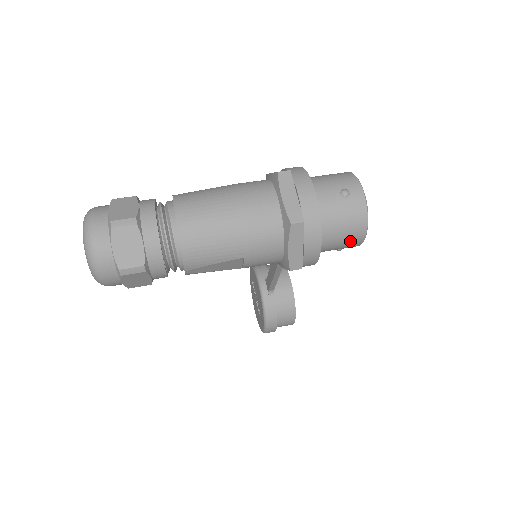
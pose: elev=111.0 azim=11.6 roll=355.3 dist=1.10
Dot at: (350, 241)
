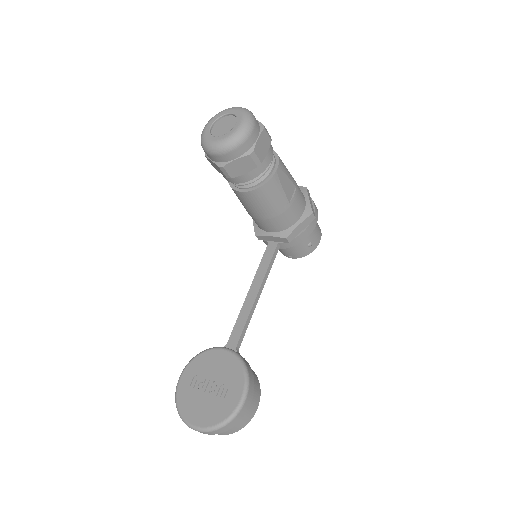
Dot at: (318, 231)
